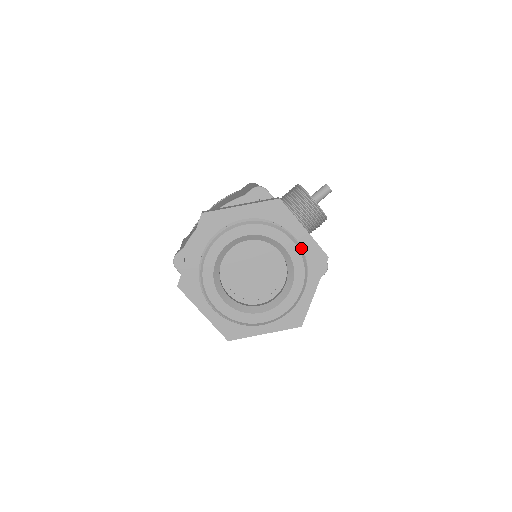
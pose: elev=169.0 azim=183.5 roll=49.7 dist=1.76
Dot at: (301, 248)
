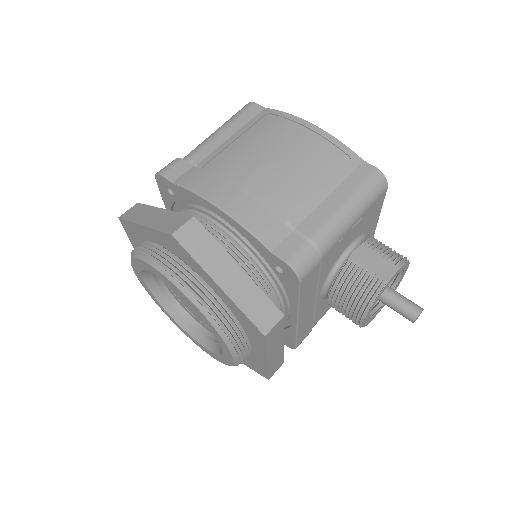
Dot at: (241, 361)
